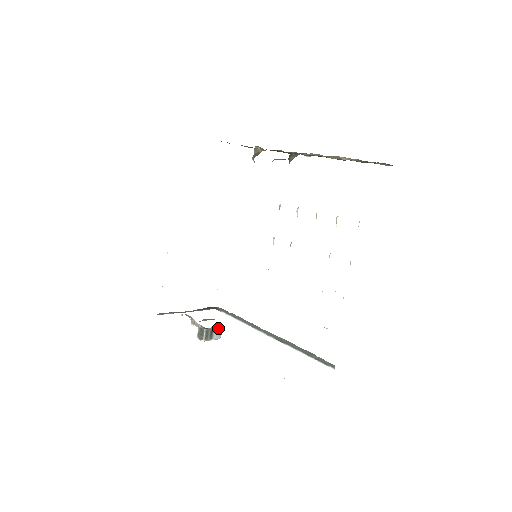
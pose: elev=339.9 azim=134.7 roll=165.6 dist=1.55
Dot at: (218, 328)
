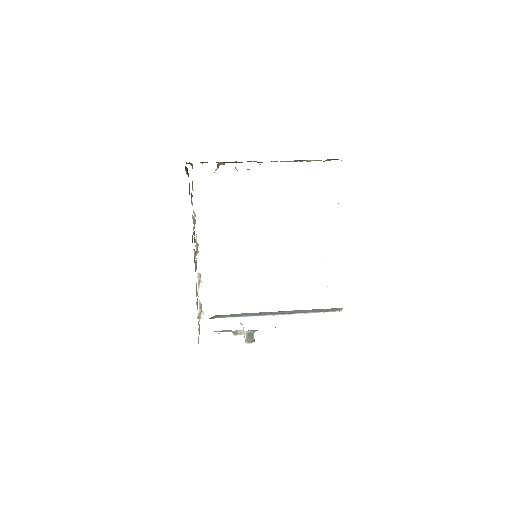
Dot at: occluded
